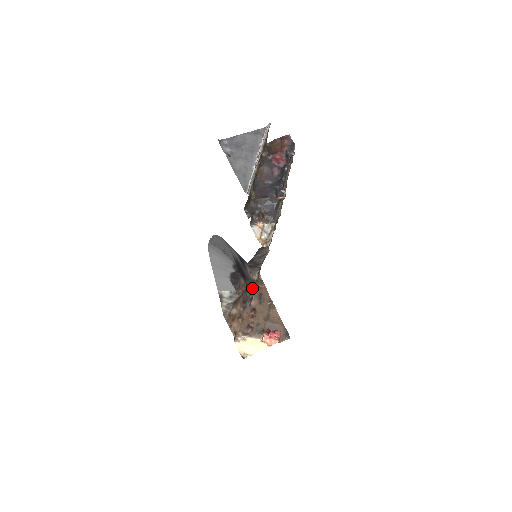
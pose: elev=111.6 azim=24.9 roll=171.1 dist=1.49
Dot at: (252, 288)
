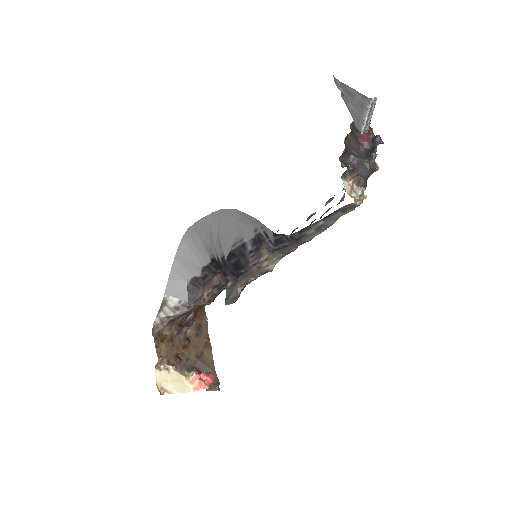
Dot at: (242, 289)
